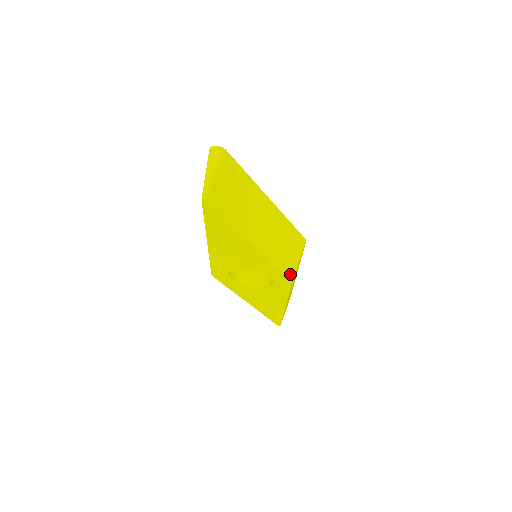
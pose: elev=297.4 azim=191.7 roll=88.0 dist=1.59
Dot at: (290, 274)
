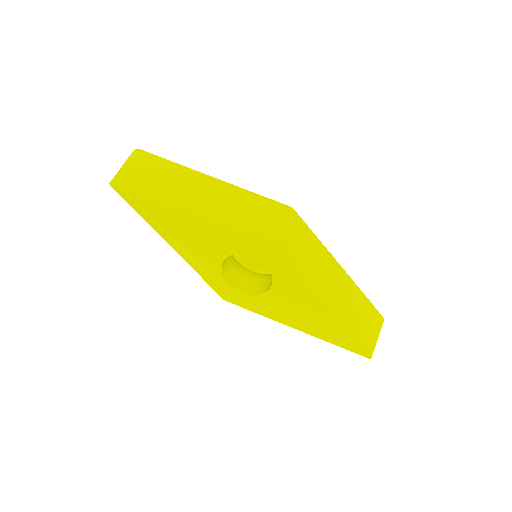
Dot at: (266, 239)
